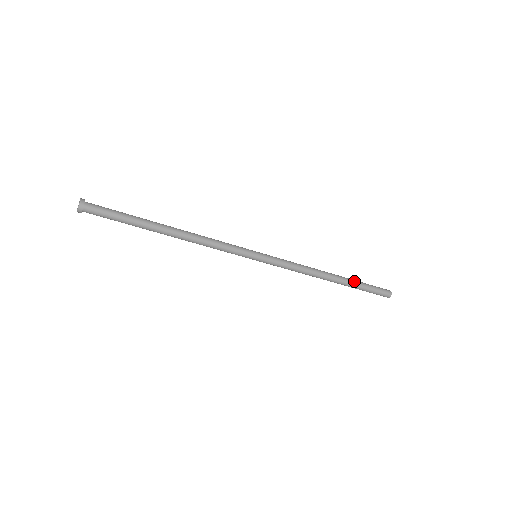
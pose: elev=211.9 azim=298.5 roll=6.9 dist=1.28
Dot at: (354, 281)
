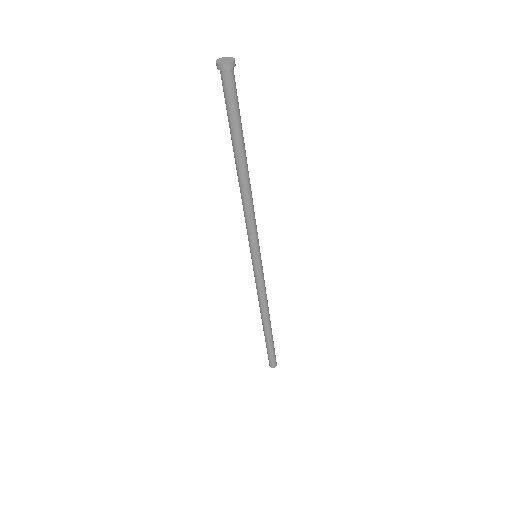
Dot at: occluded
